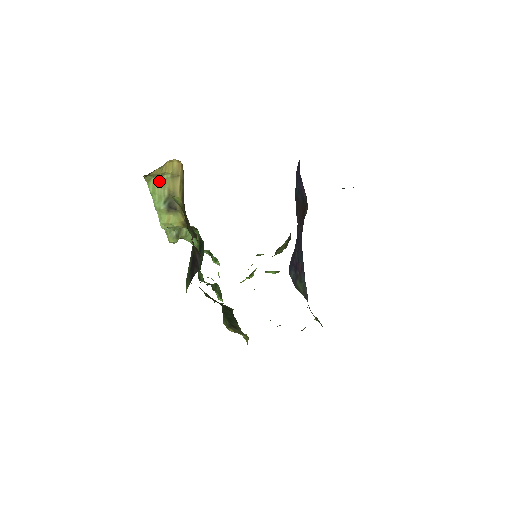
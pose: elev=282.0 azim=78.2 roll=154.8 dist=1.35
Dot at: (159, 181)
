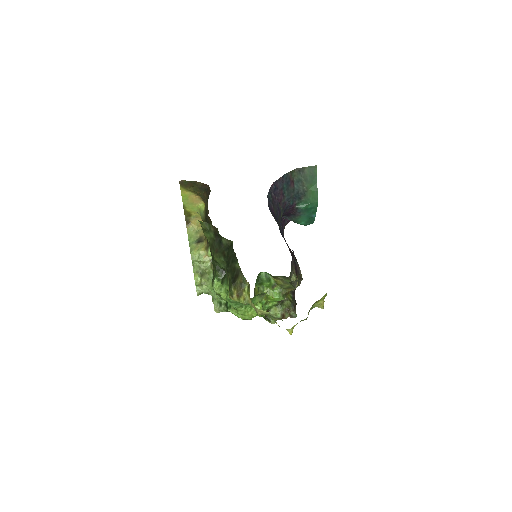
Dot at: (195, 233)
